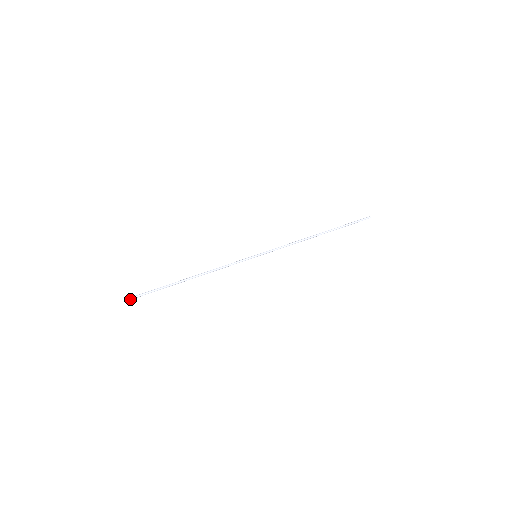
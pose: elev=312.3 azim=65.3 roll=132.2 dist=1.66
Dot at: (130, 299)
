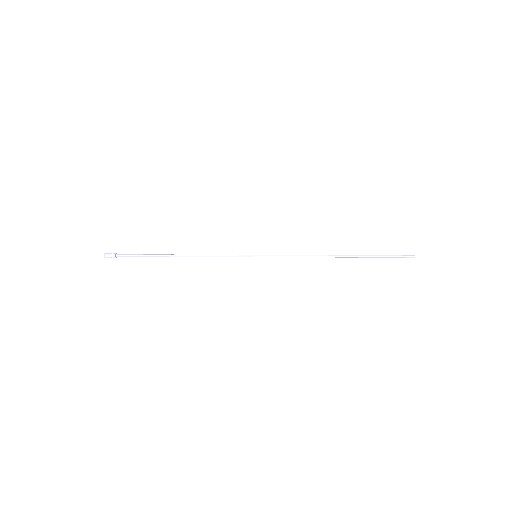
Dot at: (109, 253)
